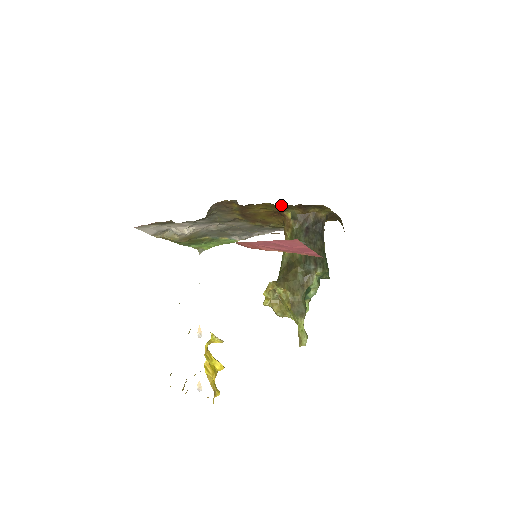
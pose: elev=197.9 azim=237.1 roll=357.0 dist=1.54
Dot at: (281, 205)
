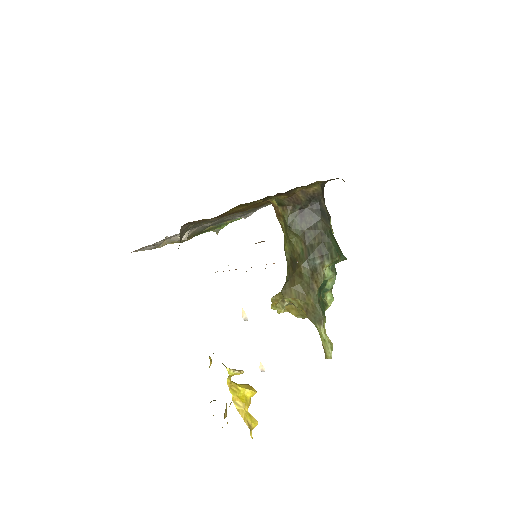
Dot at: occluded
